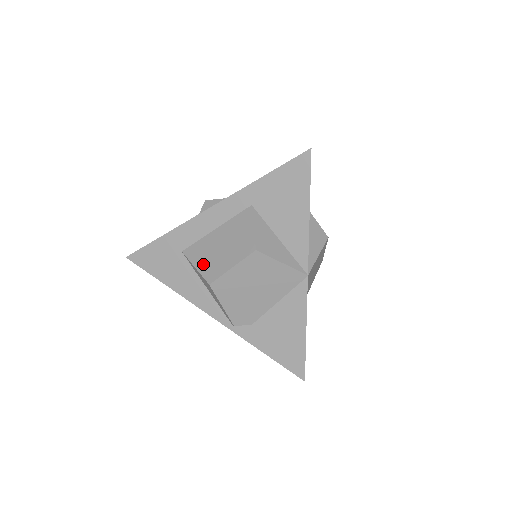
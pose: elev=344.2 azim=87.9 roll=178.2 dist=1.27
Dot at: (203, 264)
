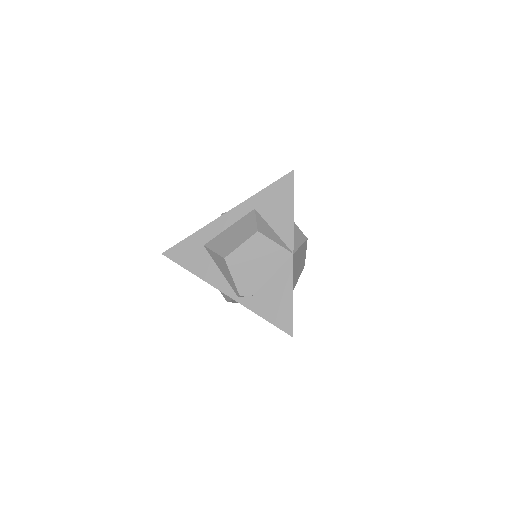
Dot at: (220, 248)
